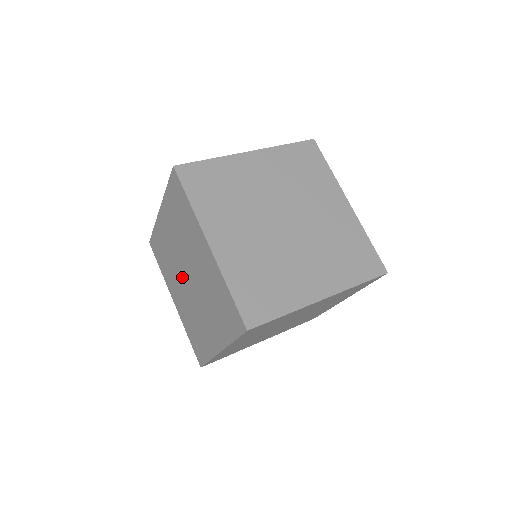
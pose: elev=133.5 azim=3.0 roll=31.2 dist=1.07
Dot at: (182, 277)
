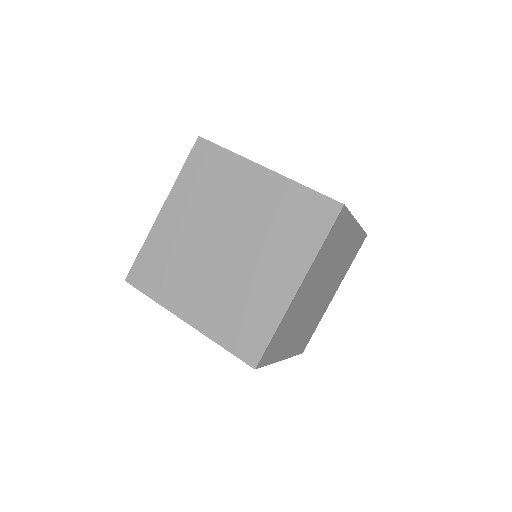
Dot at: (210, 258)
